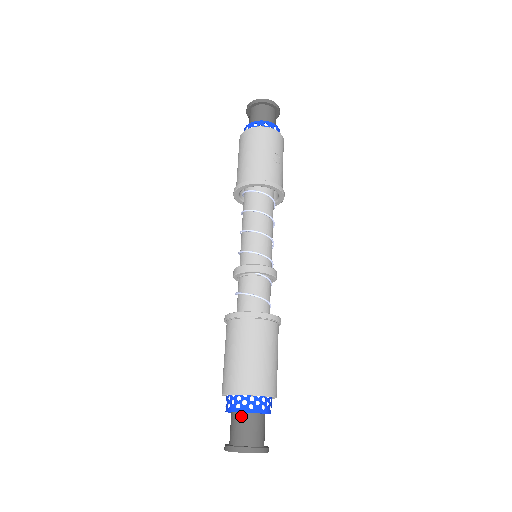
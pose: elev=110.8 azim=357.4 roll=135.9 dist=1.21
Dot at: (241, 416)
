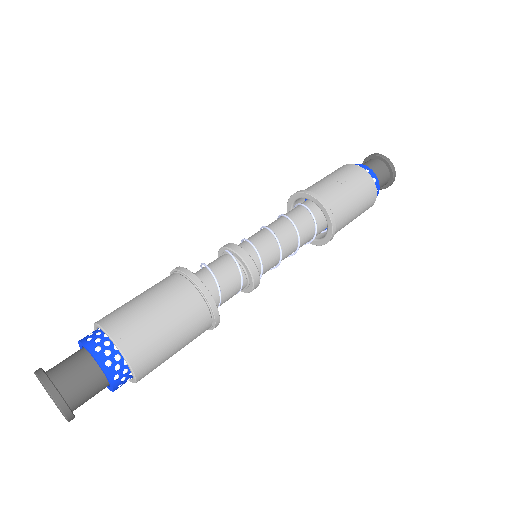
Dot at: (79, 350)
